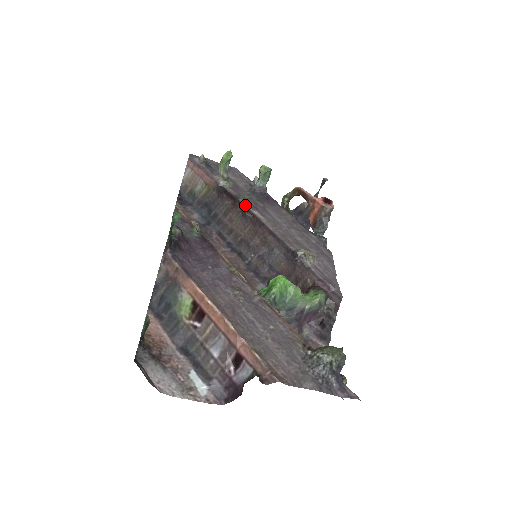
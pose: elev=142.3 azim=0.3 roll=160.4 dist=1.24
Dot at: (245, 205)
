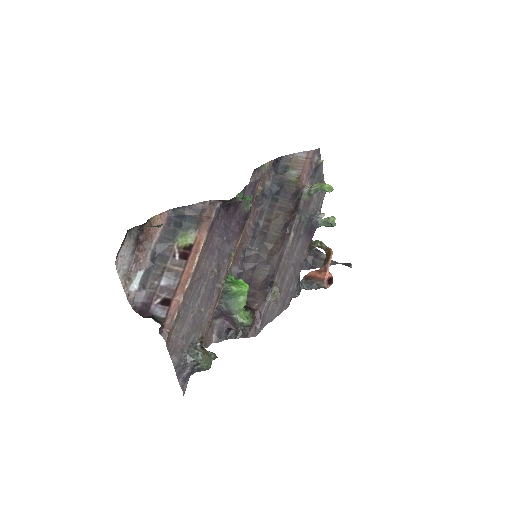
Dot at: (294, 222)
